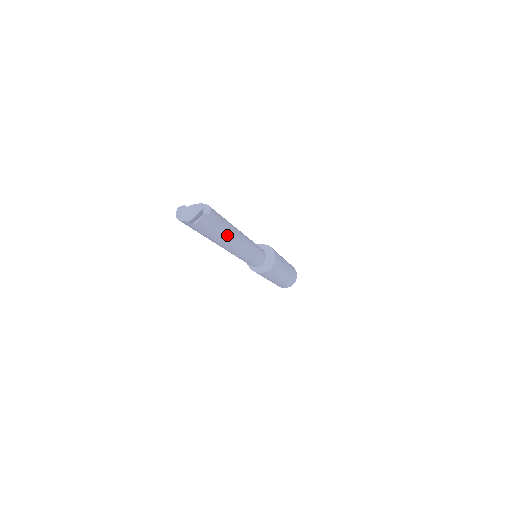
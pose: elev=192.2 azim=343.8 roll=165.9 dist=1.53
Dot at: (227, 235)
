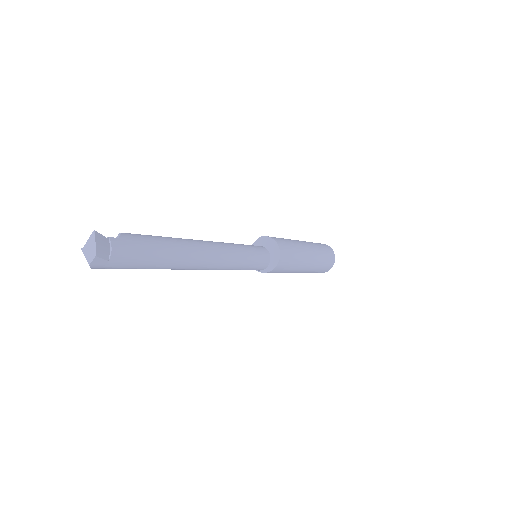
Dot at: (177, 248)
